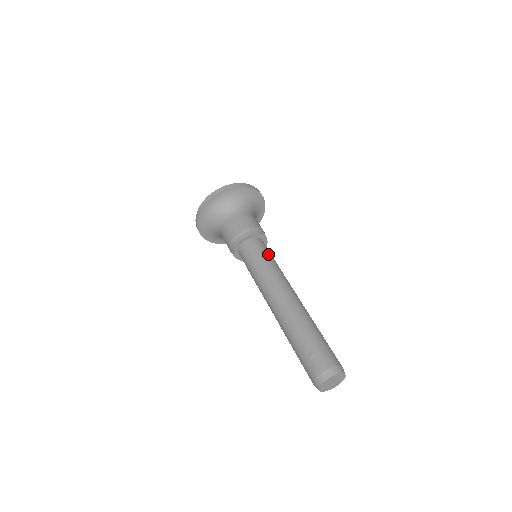
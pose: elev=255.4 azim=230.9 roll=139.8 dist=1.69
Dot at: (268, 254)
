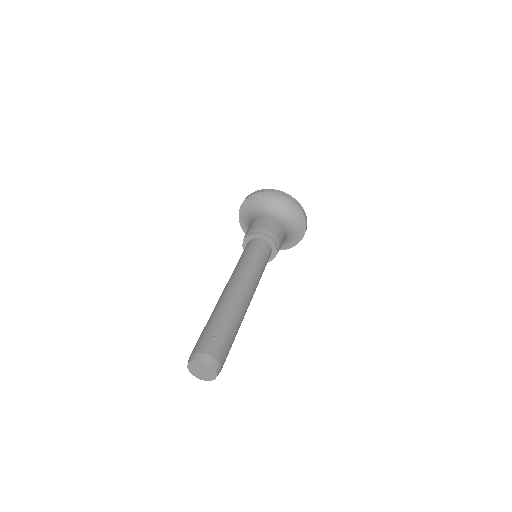
Dot at: (265, 263)
